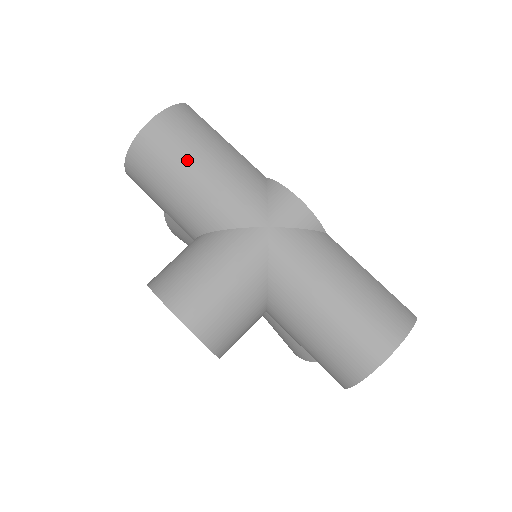
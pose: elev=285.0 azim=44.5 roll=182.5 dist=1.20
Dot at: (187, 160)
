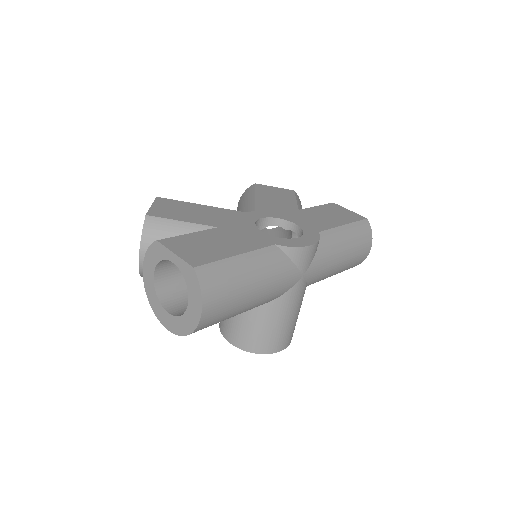
Dot at: (241, 304)
